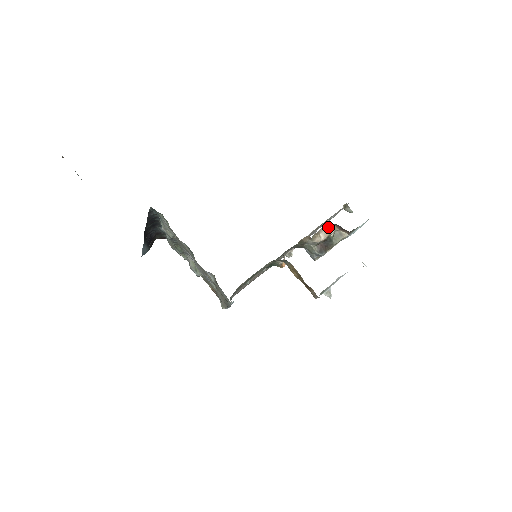
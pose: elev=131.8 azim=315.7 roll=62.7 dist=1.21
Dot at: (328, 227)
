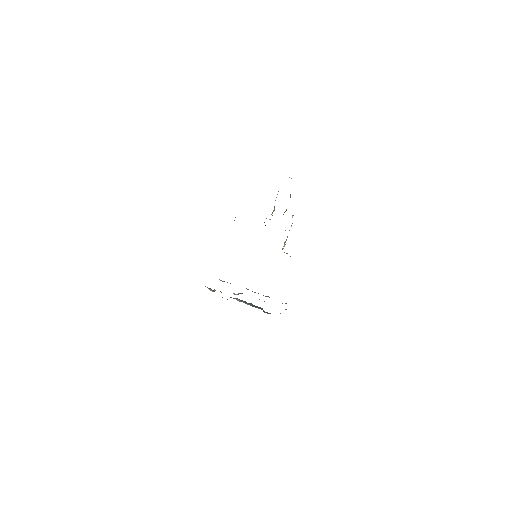
Dot at: occluded
